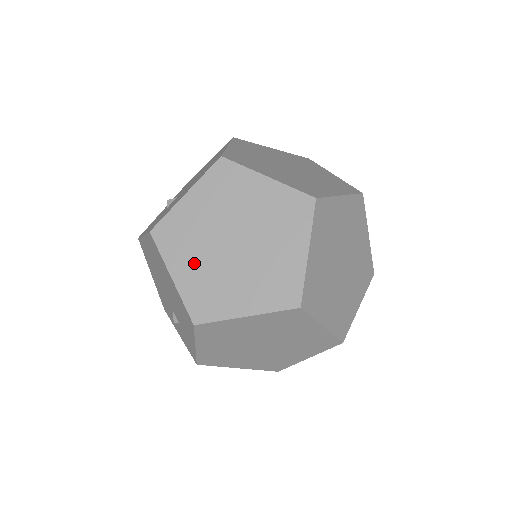
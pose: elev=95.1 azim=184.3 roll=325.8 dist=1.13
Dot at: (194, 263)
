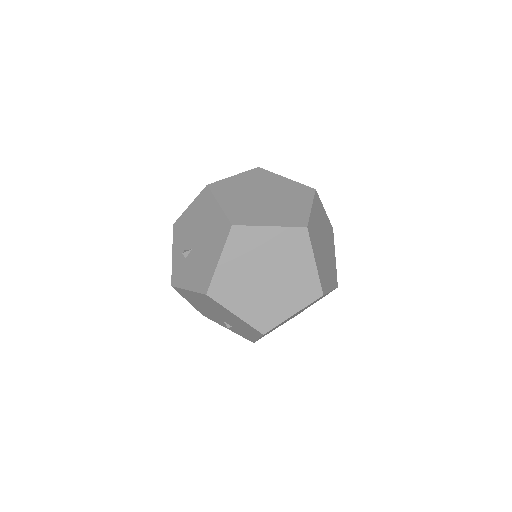
Dot at: (246, 300)
